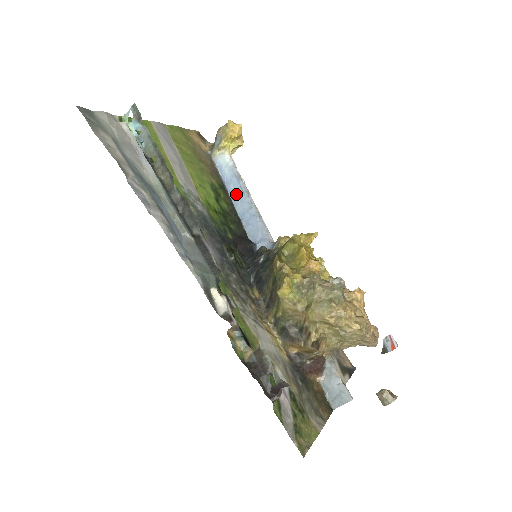
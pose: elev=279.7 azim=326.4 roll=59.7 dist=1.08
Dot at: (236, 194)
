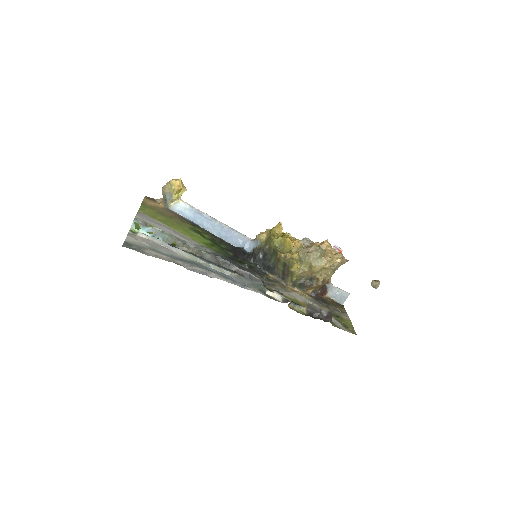
Dot at: (205, 224)
